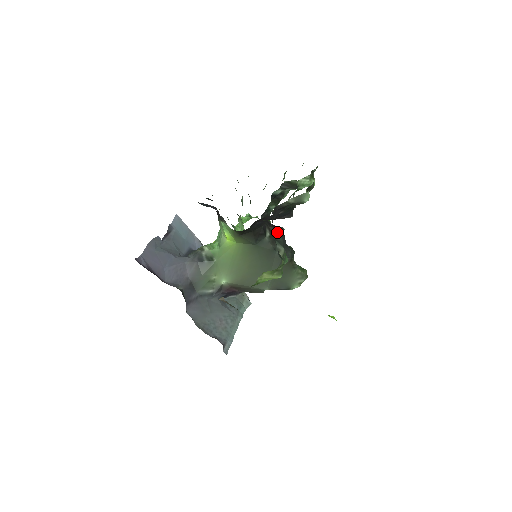
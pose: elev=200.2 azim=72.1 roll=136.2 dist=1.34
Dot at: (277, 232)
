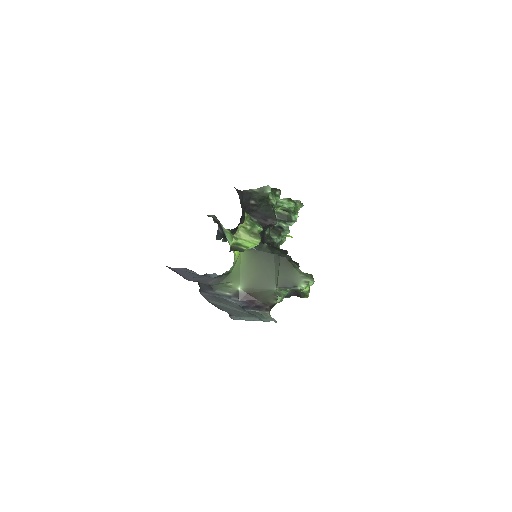
Dot at: (278, 248)
